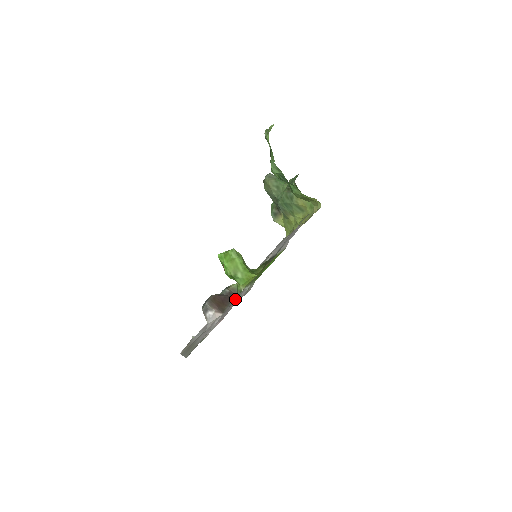
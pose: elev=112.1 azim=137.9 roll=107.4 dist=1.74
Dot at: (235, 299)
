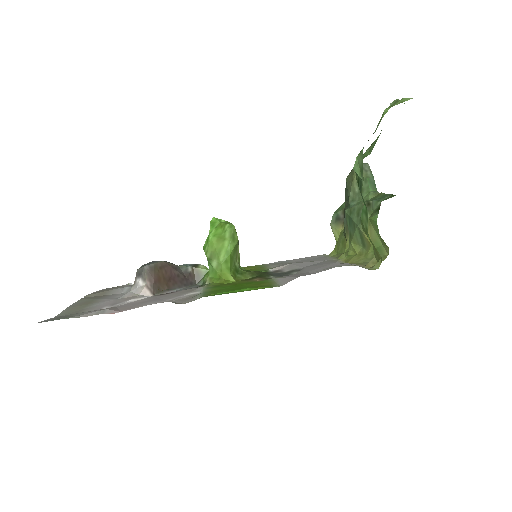
Dot at: occluded
